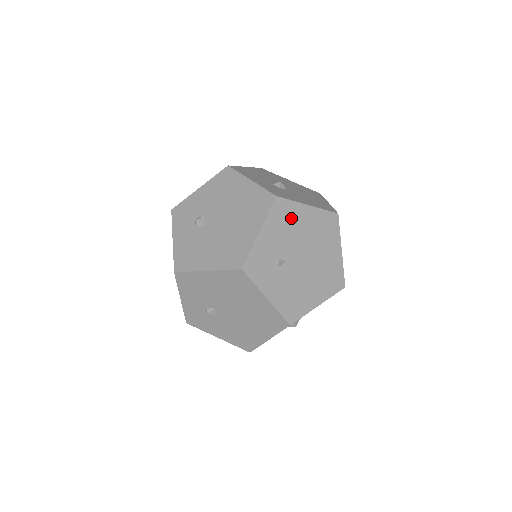
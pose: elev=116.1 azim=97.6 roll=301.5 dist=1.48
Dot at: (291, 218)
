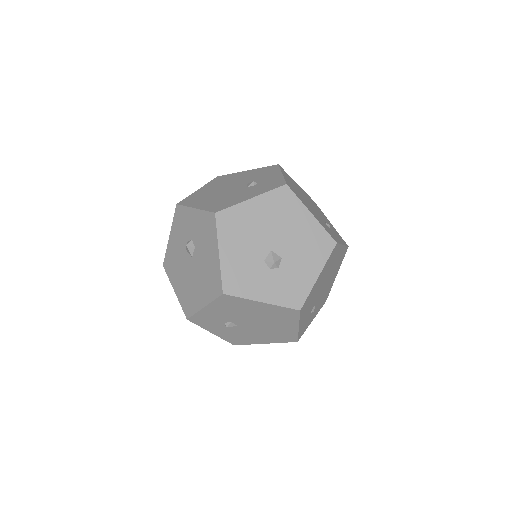
Dot at: (312, 296)
